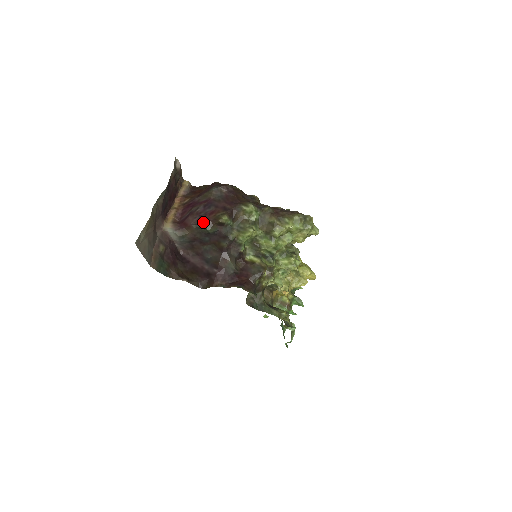
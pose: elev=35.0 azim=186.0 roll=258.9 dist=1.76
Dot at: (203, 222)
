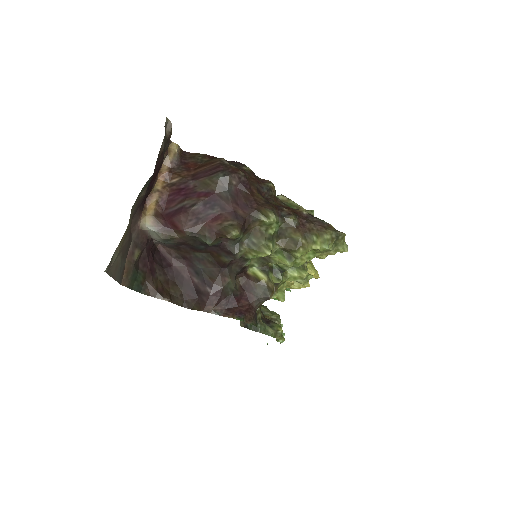
Dot at: (202, 231)
